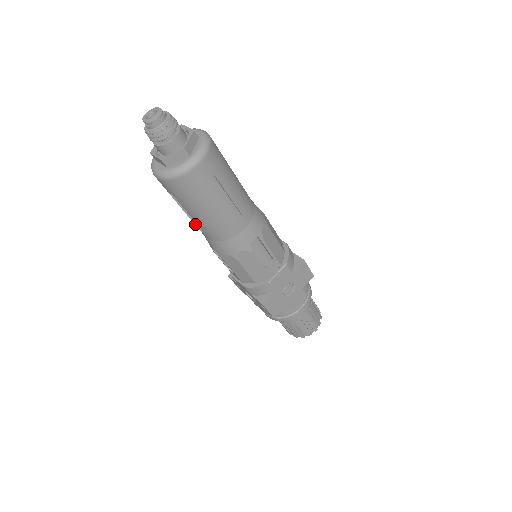
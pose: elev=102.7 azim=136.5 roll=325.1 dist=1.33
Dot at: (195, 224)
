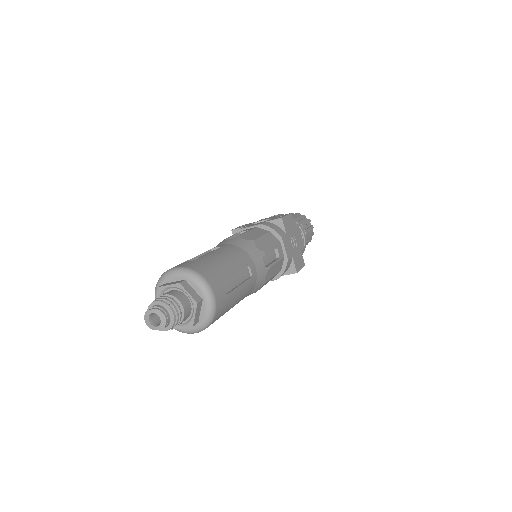
Dot at: occluded
